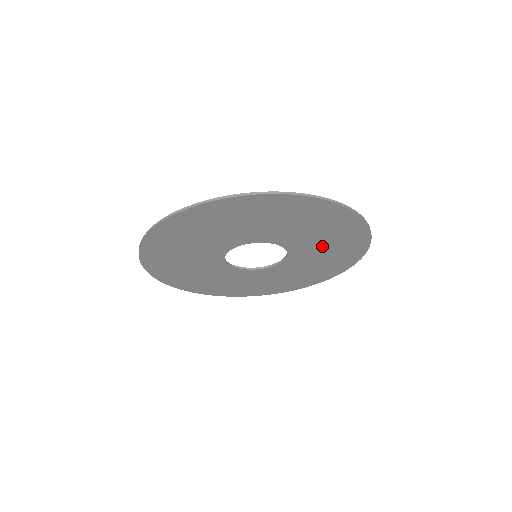
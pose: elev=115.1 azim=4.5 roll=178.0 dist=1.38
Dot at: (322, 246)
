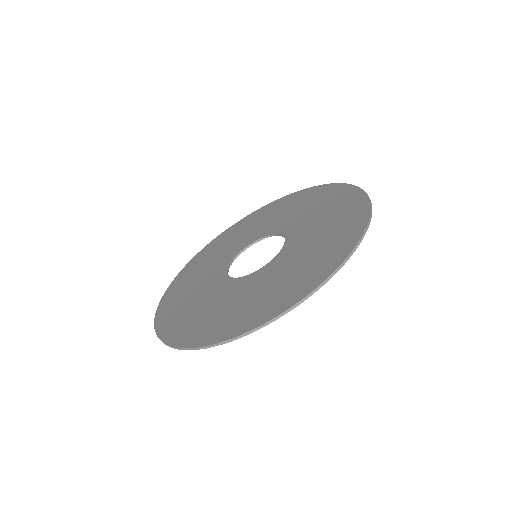
Dot at: (315, 216)
